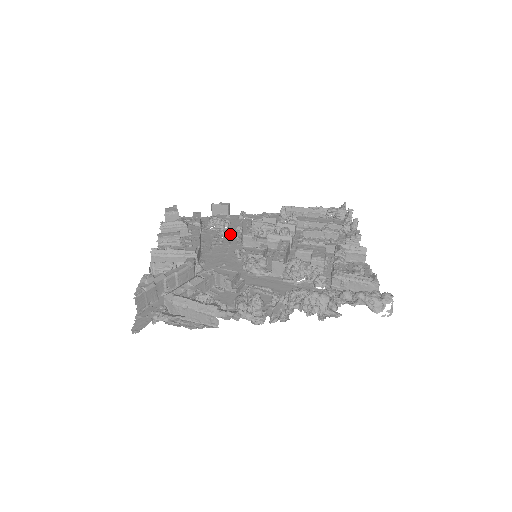
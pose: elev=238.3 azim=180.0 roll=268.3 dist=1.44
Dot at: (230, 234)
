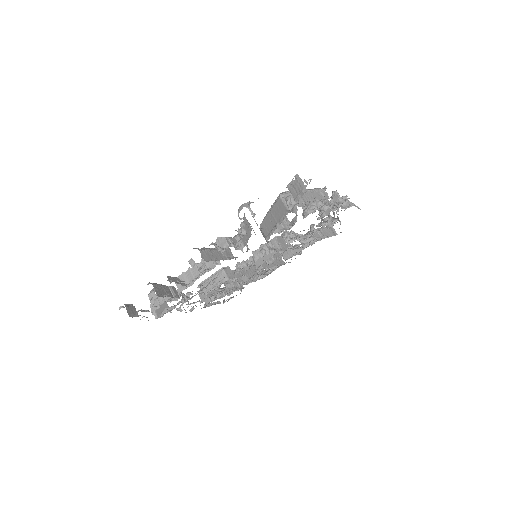
Dot at: occluded
